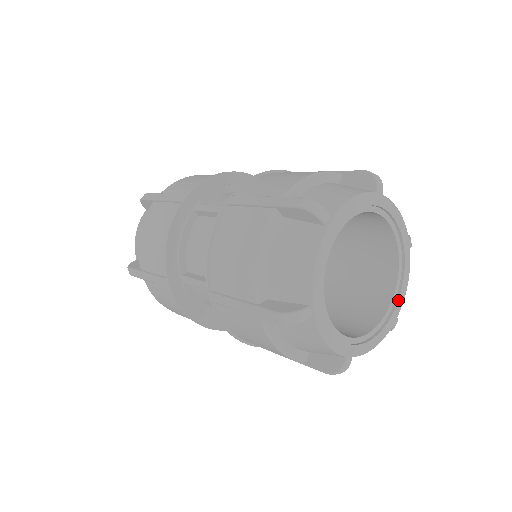
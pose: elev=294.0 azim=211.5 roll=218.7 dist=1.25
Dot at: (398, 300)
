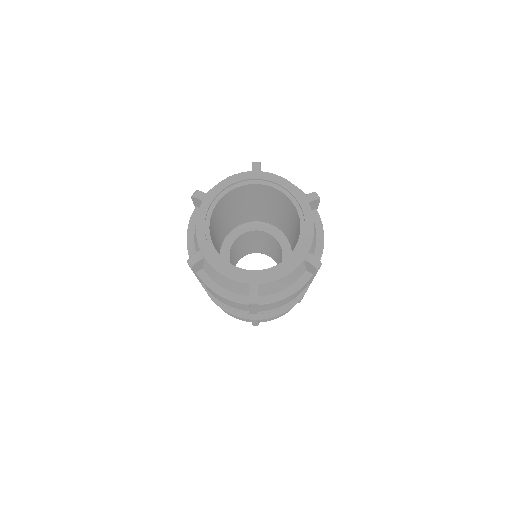
Dot at: (266, 273)
